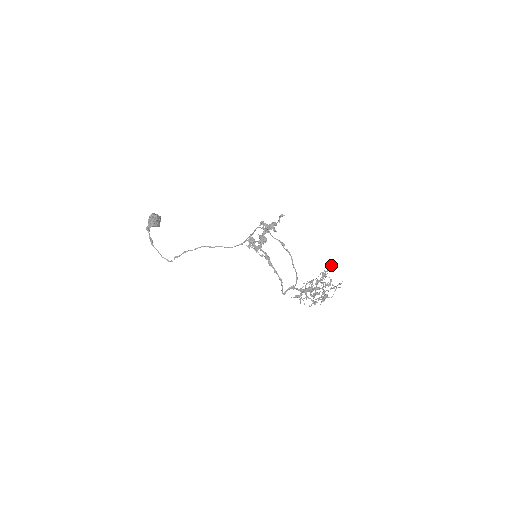
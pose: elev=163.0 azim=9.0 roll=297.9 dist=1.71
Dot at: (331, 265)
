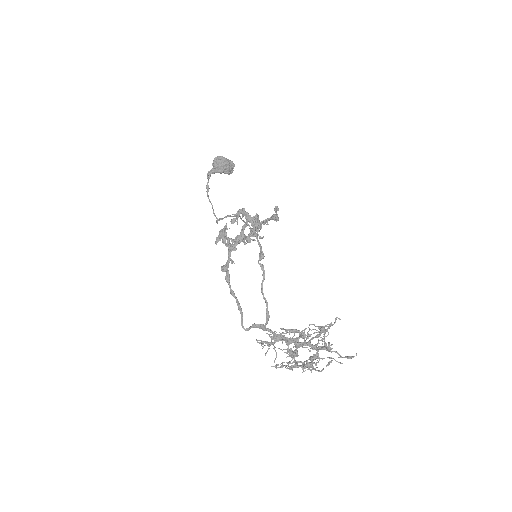
Dot at: (335, 320)
